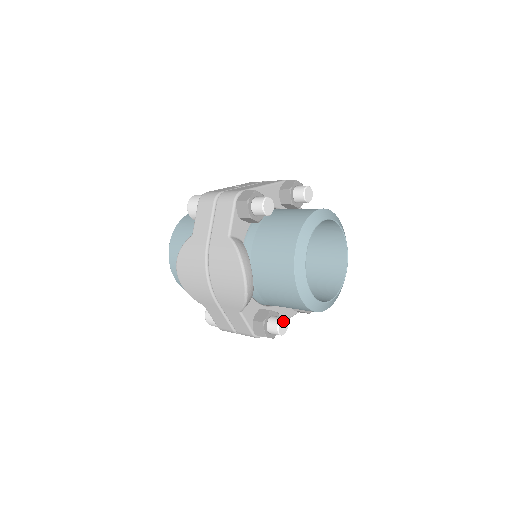
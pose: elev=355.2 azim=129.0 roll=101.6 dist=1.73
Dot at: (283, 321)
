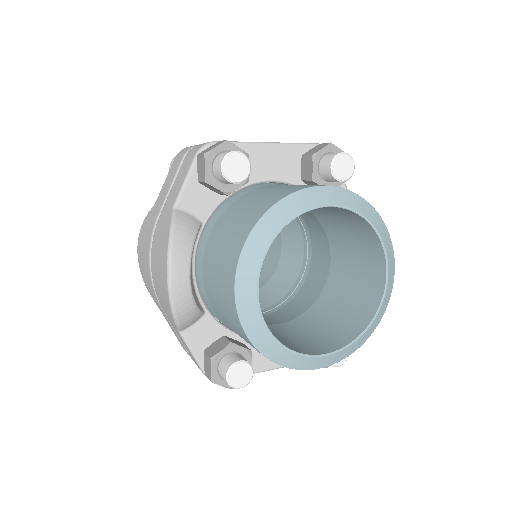
Dot at: (242, 366)
